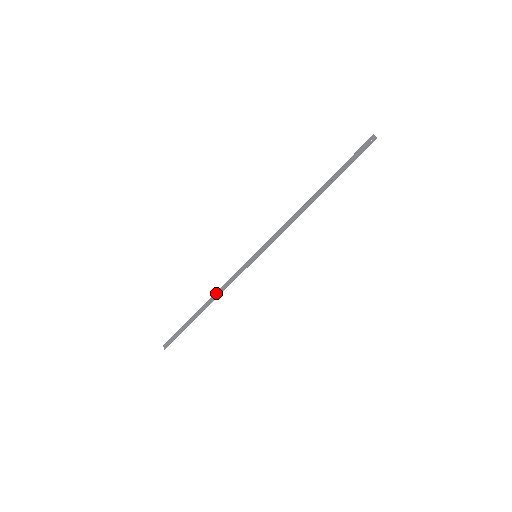
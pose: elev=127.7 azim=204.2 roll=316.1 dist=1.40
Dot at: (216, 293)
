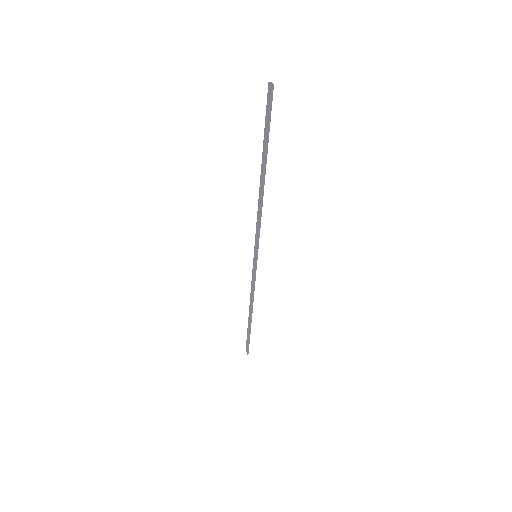
Dot at: (250, 298)
